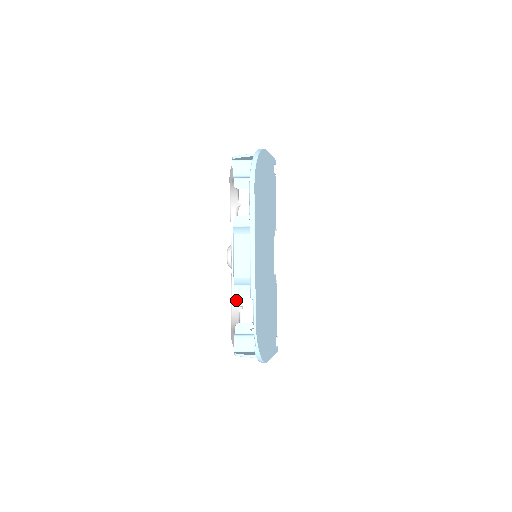
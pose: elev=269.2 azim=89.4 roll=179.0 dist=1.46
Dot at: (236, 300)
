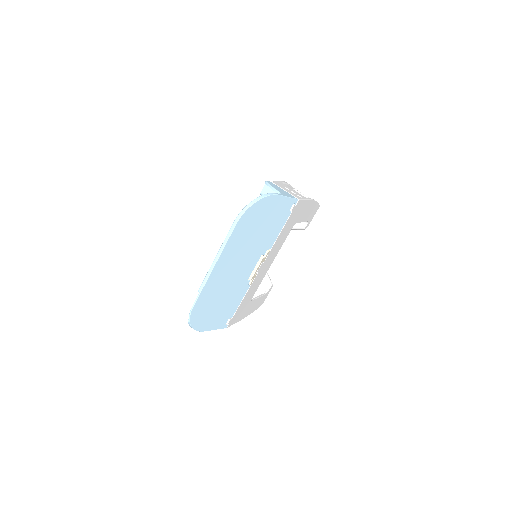
Dot at: occluded
